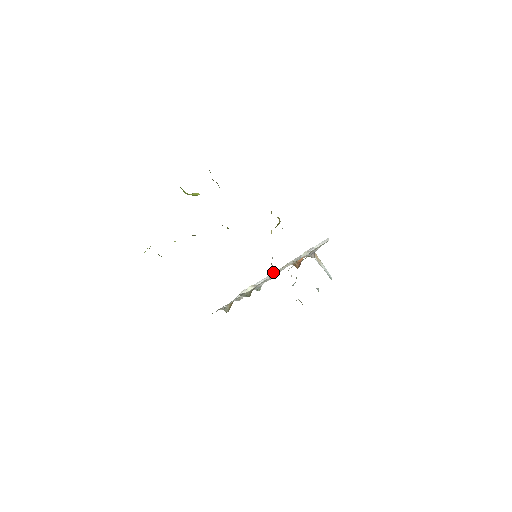
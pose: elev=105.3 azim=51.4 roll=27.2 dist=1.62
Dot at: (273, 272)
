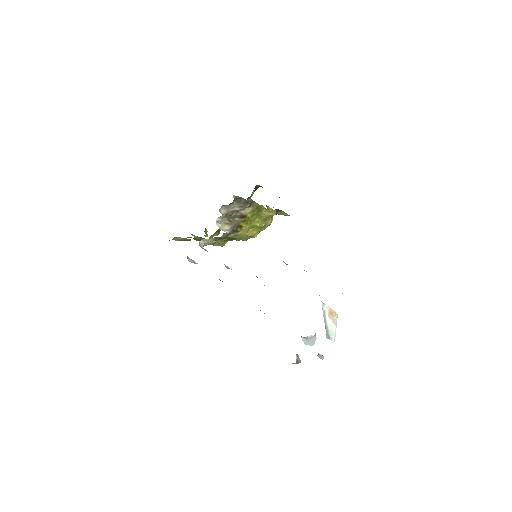
Dot at: (223, 230)
